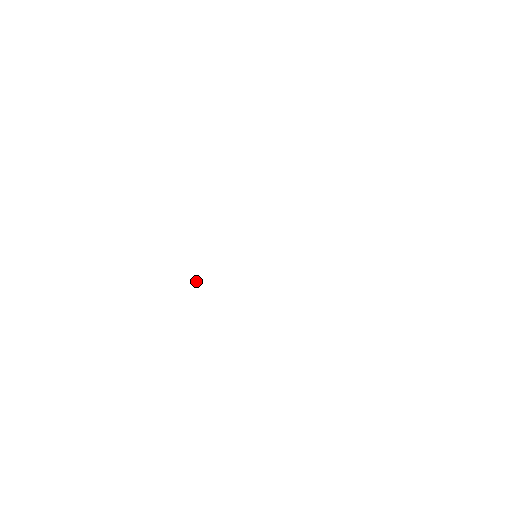
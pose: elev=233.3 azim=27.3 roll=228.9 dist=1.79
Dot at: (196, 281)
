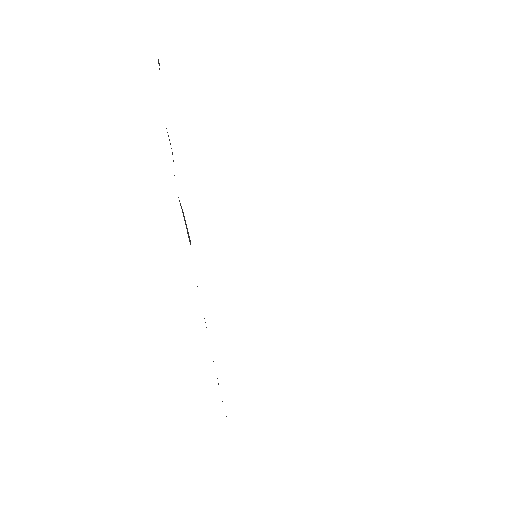
Dot at: (188, 232)
